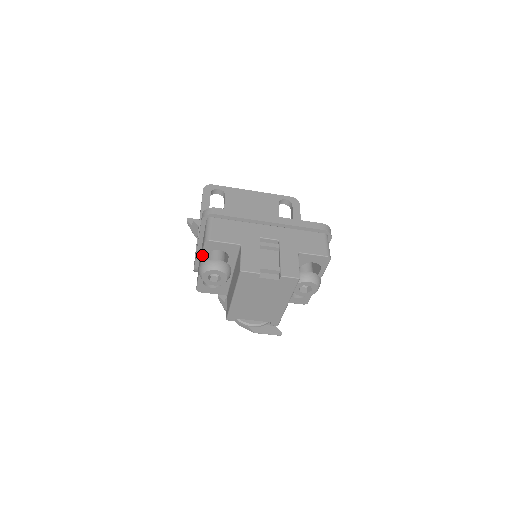
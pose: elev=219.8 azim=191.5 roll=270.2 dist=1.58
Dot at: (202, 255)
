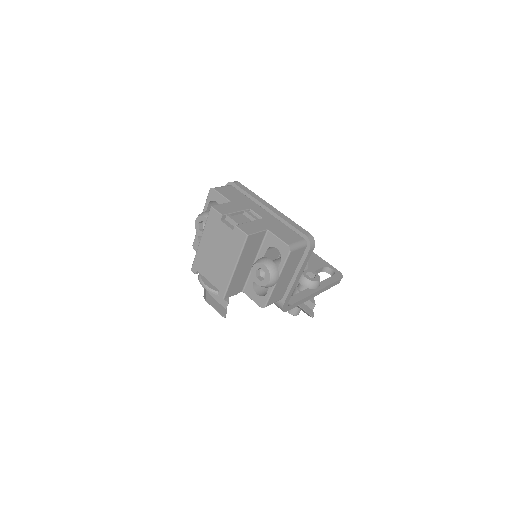
Dot at: (205, 204)
